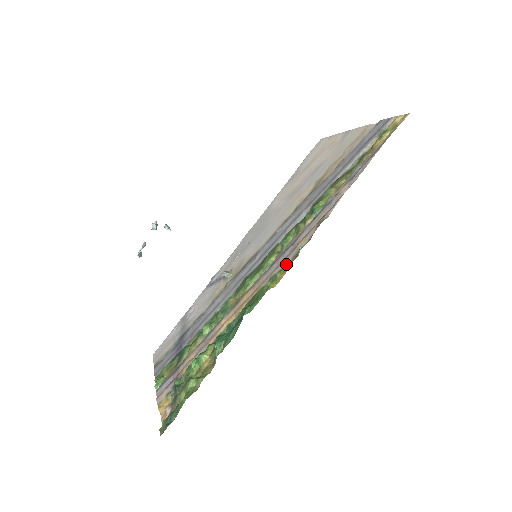
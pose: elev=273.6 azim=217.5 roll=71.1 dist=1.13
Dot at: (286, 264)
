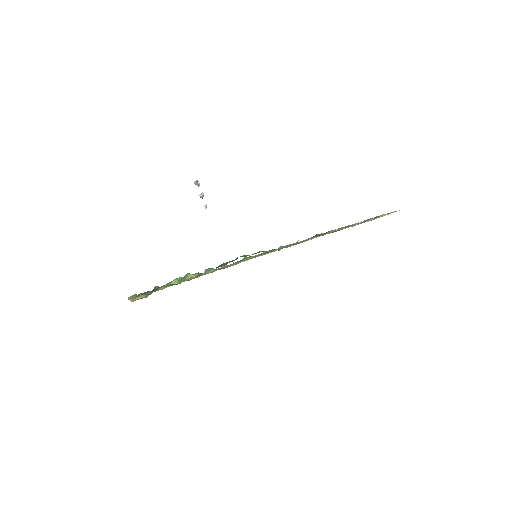
Dot at: (283, 247)
